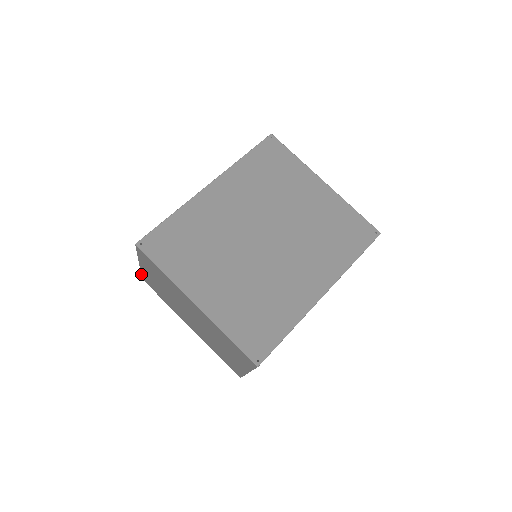
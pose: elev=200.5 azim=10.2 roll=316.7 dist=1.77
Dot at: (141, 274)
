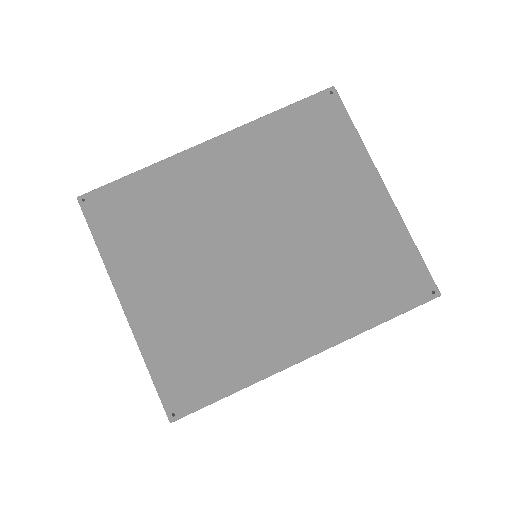
Dot at: occluded
